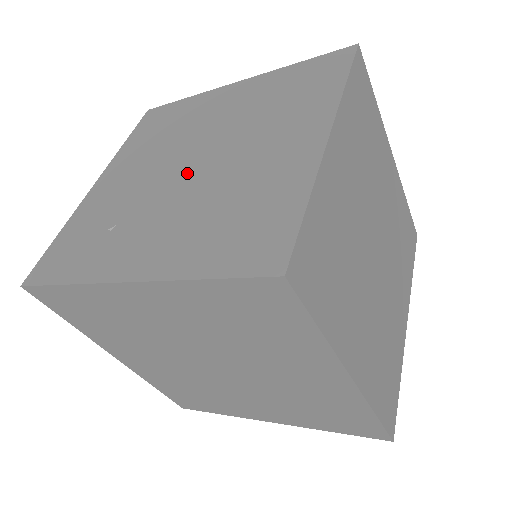
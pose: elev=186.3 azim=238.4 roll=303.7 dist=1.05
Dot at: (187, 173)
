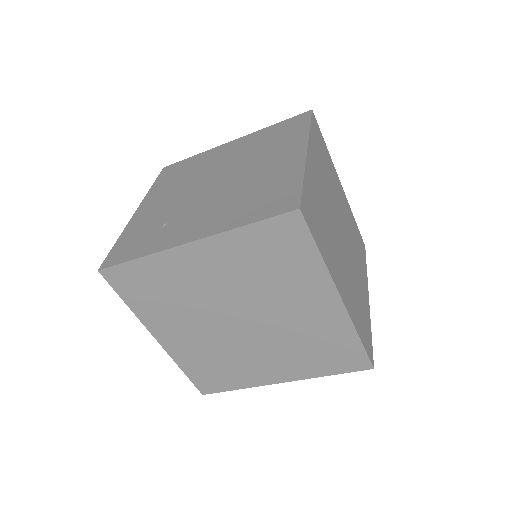
Dot at: (213, 188)
